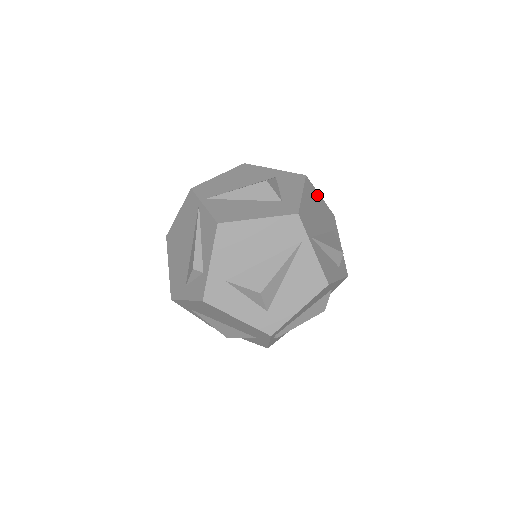
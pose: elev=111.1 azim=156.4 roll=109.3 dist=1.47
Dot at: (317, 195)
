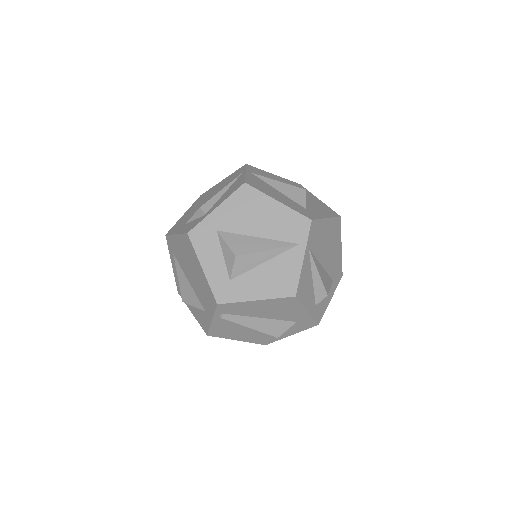
Dot at: (339, 241)
